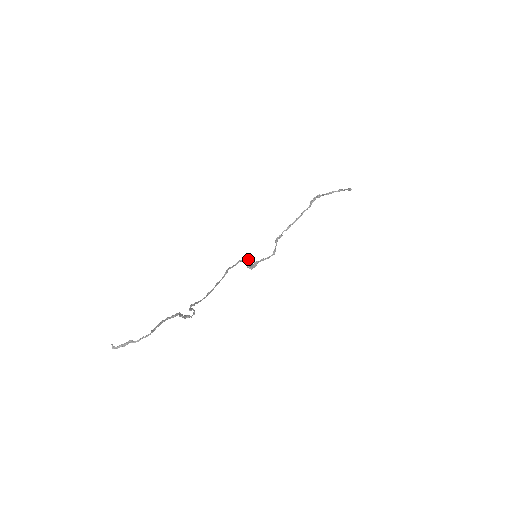
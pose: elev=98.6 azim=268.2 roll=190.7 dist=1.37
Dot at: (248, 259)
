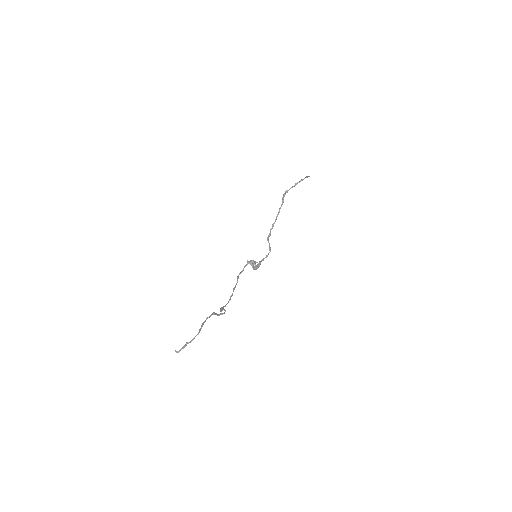
Dot at: (251, 262)
